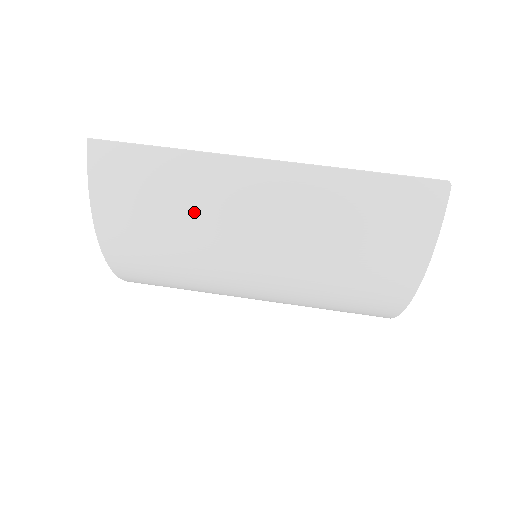
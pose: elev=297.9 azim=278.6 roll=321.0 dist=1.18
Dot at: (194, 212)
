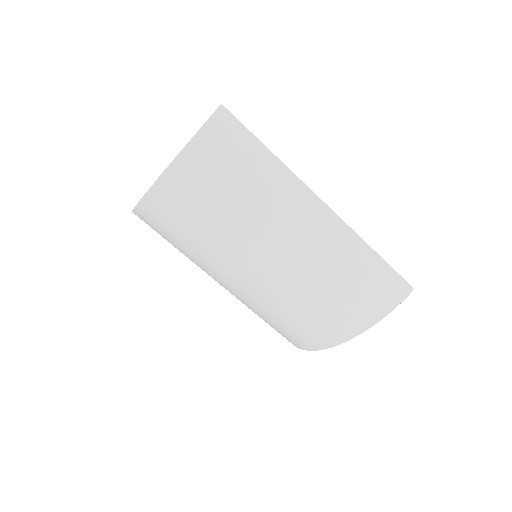
Dot at: (255, 204)
